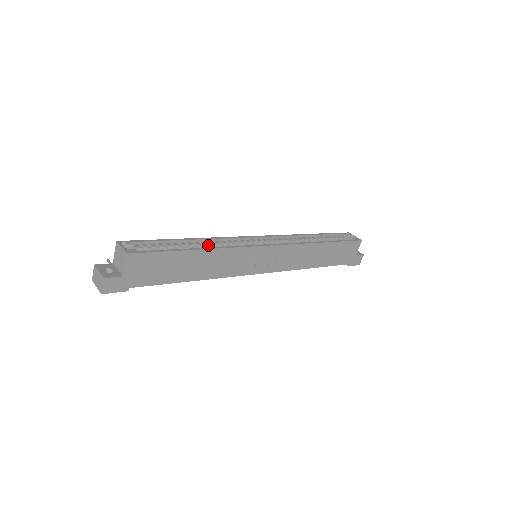
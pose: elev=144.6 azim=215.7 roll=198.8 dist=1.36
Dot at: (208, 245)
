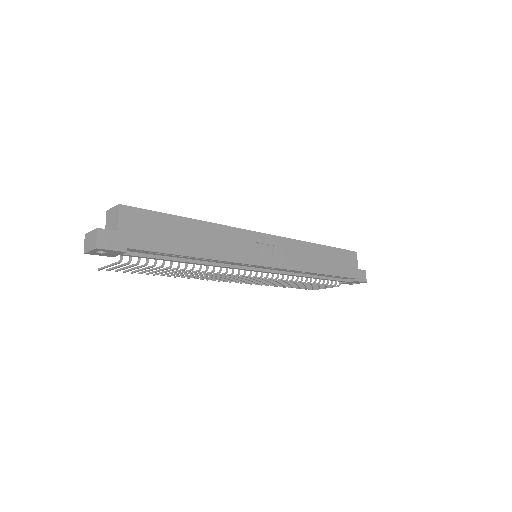
Dot at: occluded
